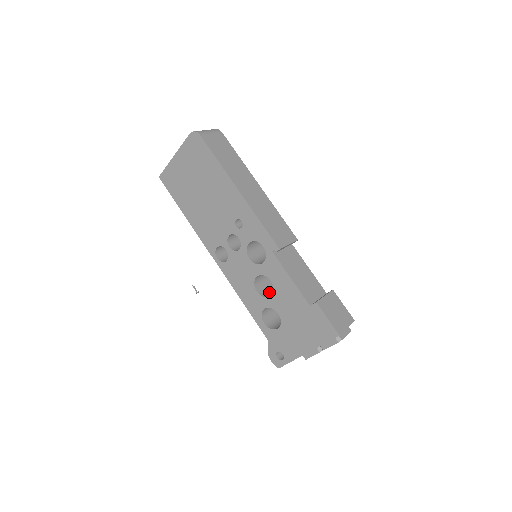
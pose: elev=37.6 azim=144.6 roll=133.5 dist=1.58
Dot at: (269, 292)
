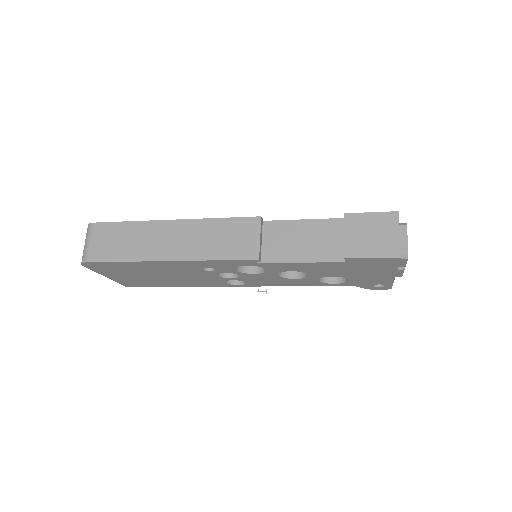
Dot at: occluded
